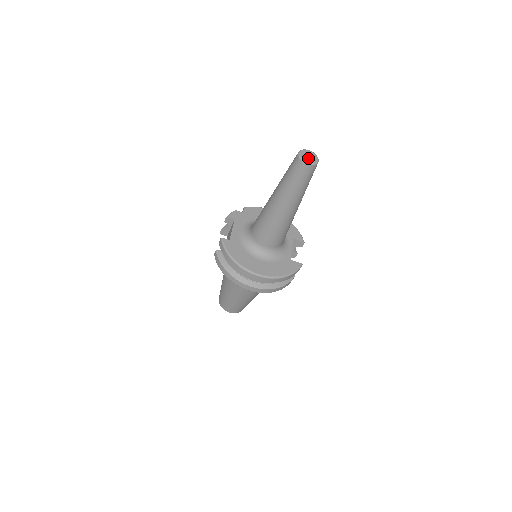
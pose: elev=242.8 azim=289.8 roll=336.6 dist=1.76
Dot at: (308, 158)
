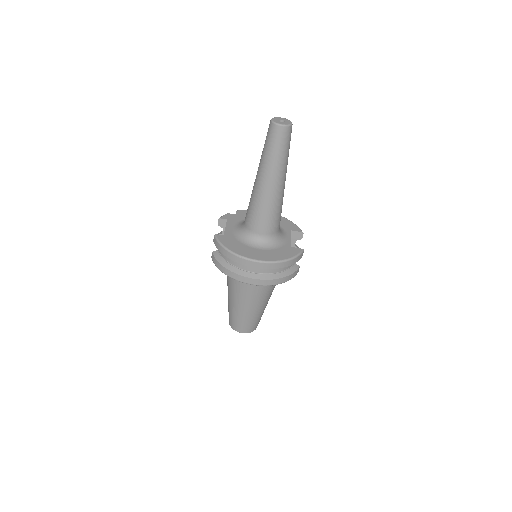
Dot at: (281, 122)
